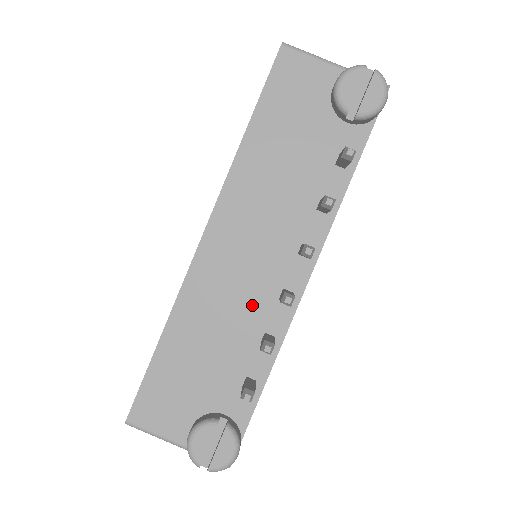
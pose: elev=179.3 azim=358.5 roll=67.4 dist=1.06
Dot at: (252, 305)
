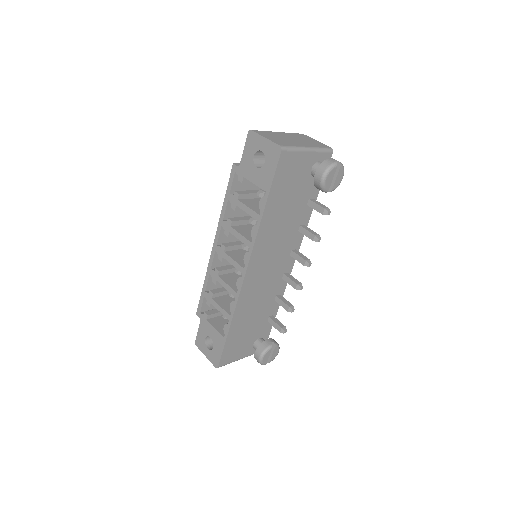
Dot at: (270, 289)
